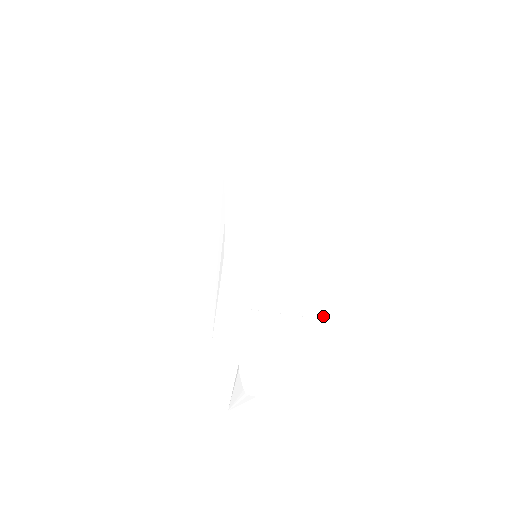
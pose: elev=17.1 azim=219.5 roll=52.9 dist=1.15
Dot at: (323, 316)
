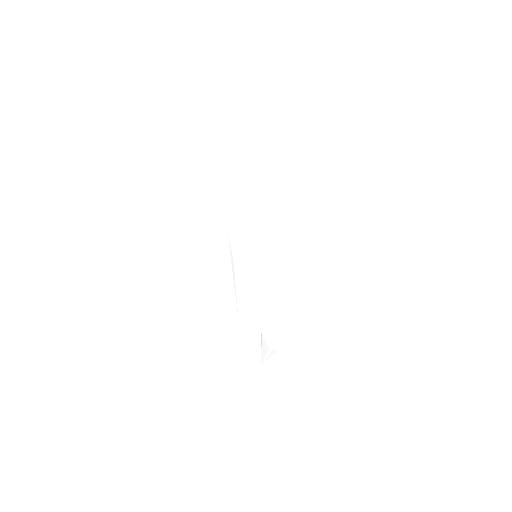
Dot at: (310, 285)
